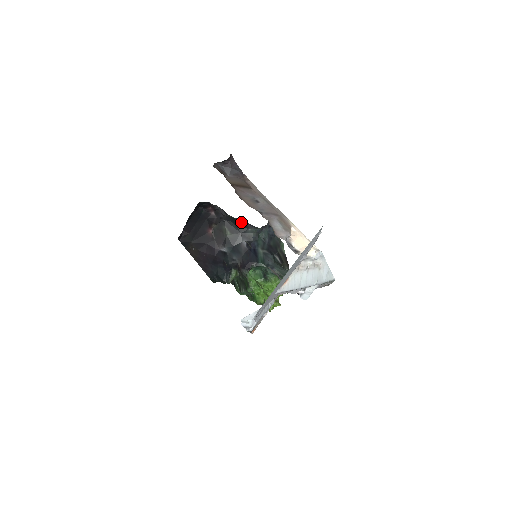
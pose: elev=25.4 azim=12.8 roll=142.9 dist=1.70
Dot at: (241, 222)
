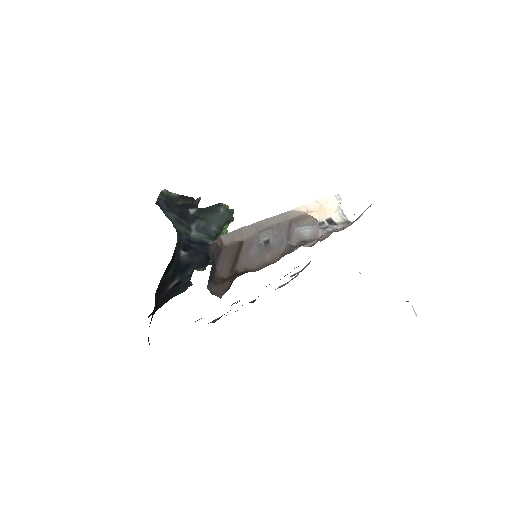
Dot at: occluded
